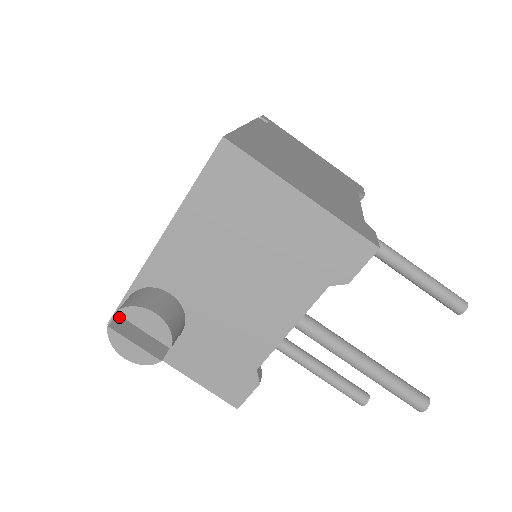
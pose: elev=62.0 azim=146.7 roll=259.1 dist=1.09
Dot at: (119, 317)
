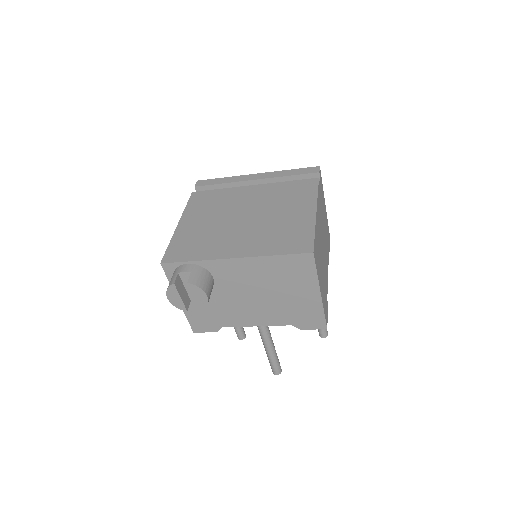
Dot at: (178, 275)
